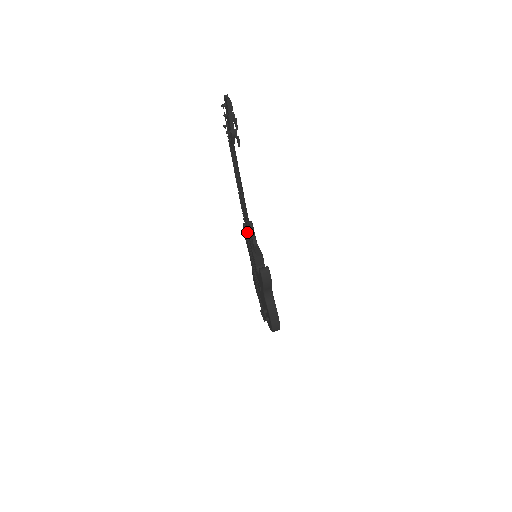
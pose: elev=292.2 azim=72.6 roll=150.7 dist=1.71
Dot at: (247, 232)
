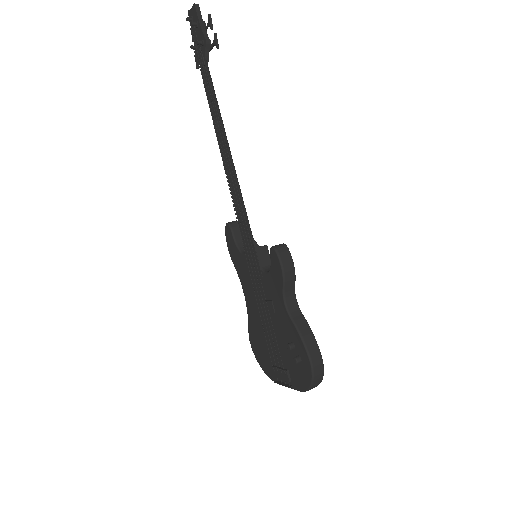
Dot at: (239, 202)
